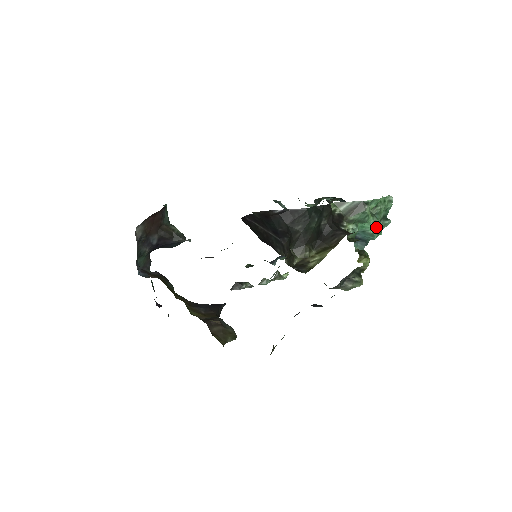
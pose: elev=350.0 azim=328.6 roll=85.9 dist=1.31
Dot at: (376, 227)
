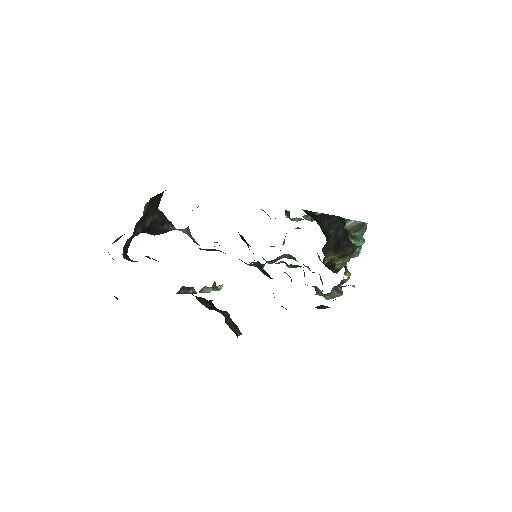
Dot at: (359, 247)
